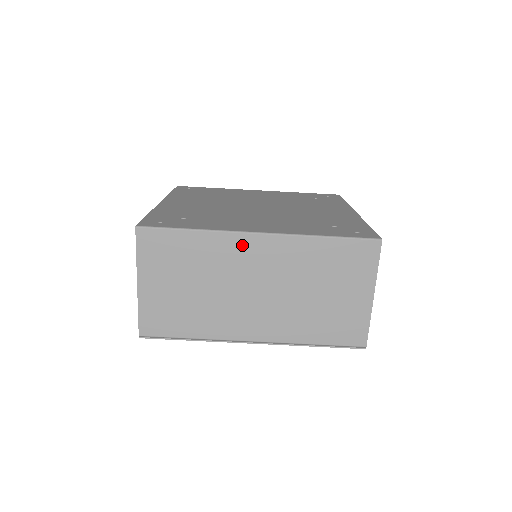
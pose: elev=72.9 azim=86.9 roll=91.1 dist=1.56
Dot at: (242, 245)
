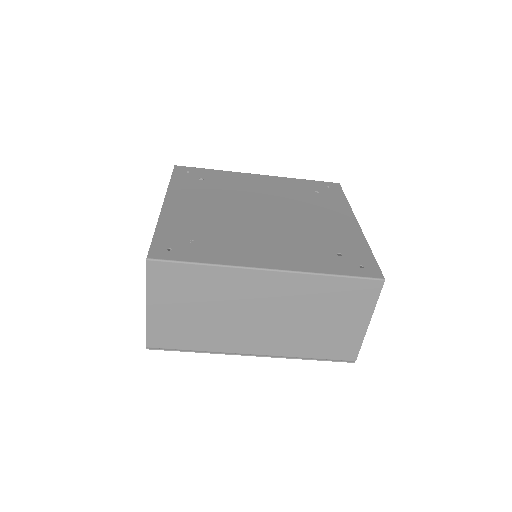
Dot at: (251, 279)
